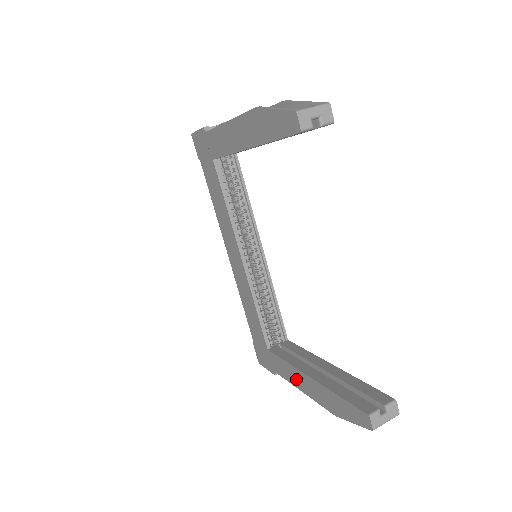
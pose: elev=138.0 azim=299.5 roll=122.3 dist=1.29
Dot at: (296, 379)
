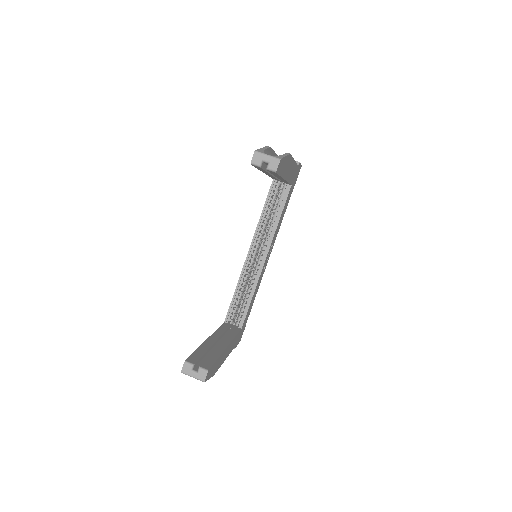
Dot at: occluded
